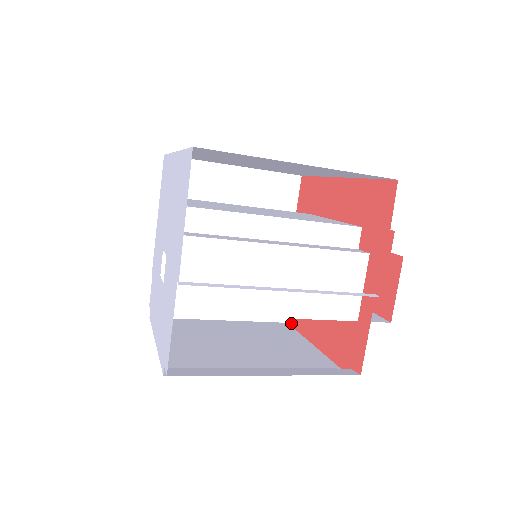
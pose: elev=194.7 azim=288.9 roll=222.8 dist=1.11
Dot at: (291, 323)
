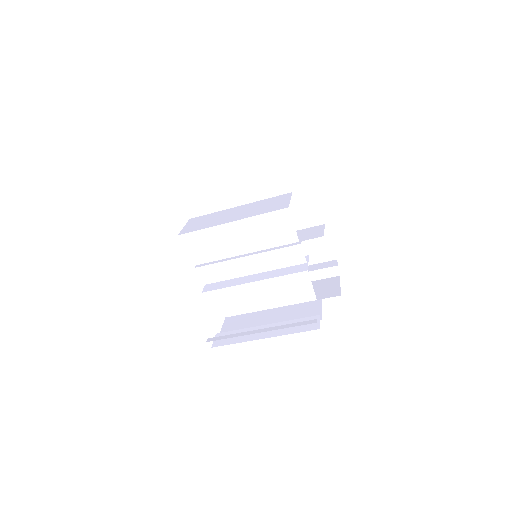
Dot at: occluded
